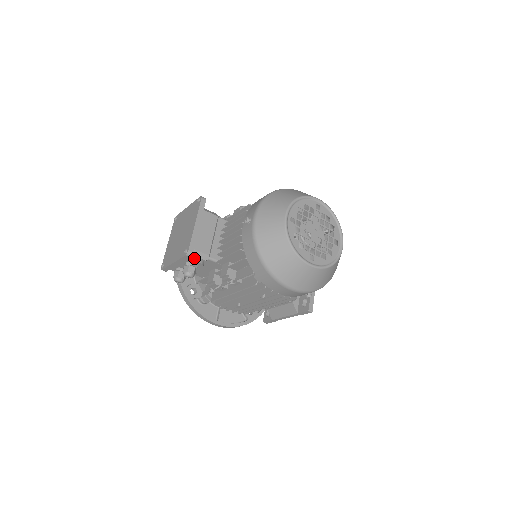
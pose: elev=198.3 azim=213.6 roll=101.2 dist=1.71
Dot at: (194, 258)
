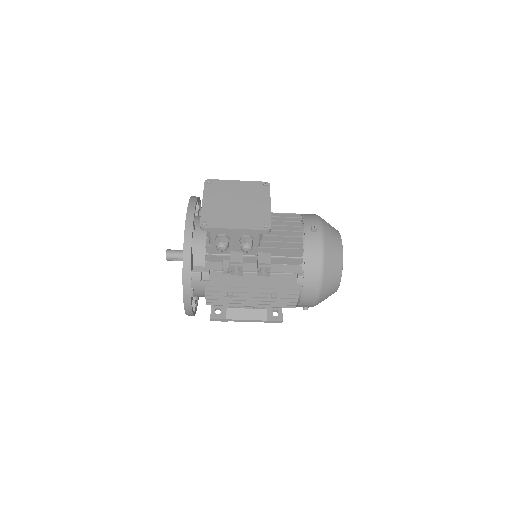
Dot at: occluded
